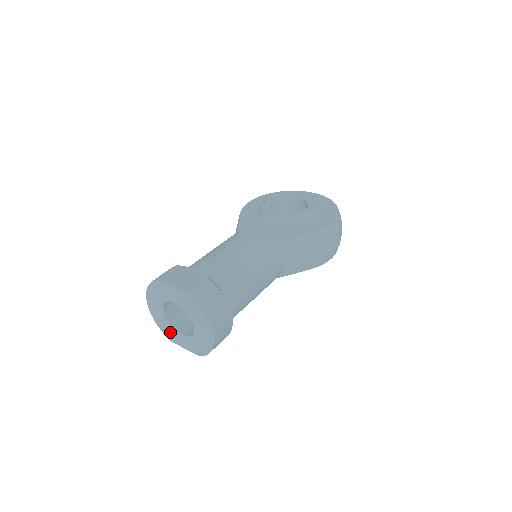
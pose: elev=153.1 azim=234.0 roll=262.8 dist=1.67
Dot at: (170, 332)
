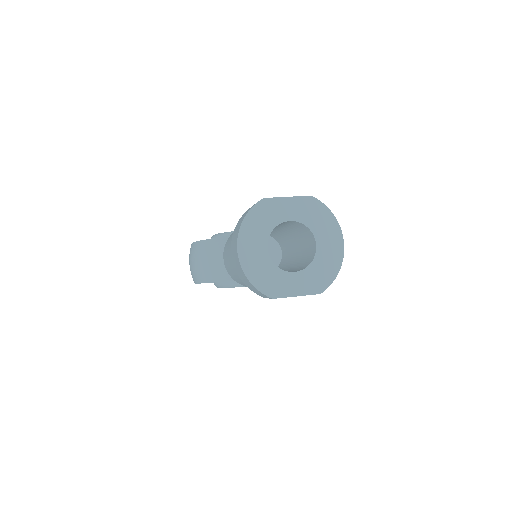
Dot at: (273, 280)
